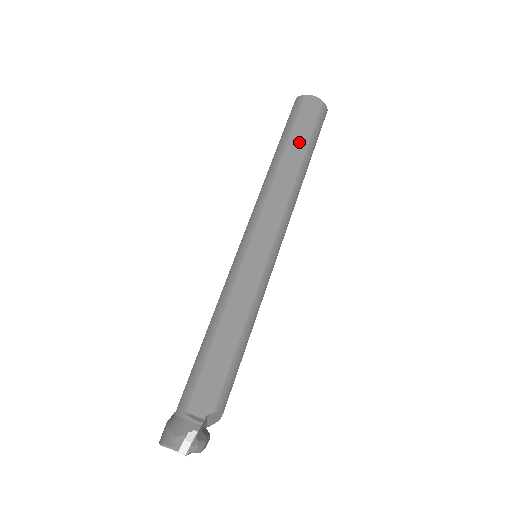
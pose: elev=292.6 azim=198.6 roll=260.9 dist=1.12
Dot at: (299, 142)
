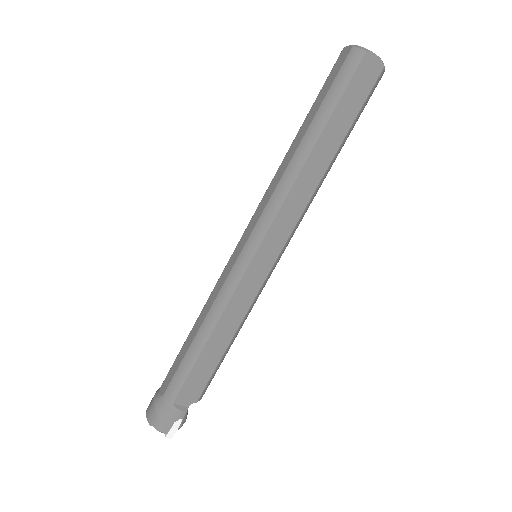
Dot at: (338, 128)
